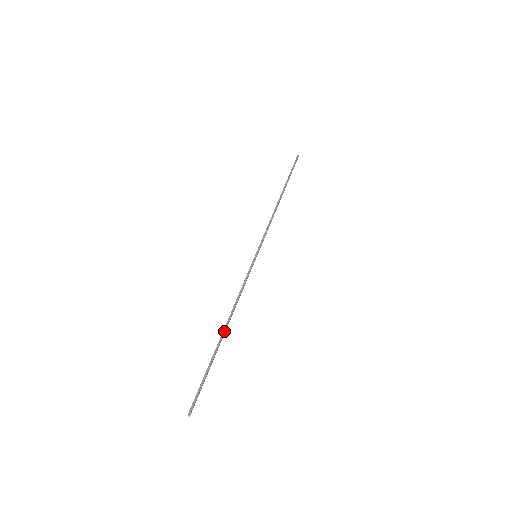
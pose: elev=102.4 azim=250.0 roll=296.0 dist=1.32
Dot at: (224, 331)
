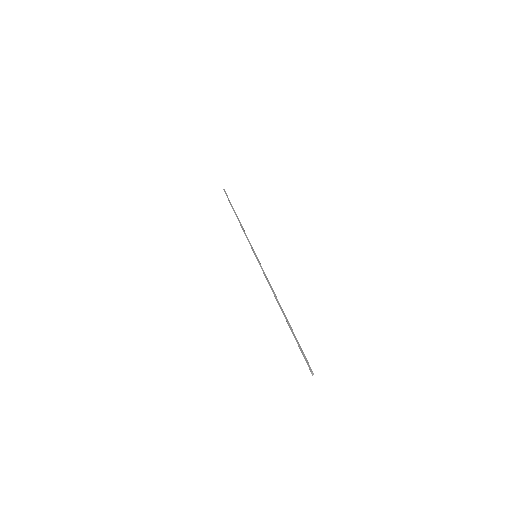
Dot at: (281, 309)
